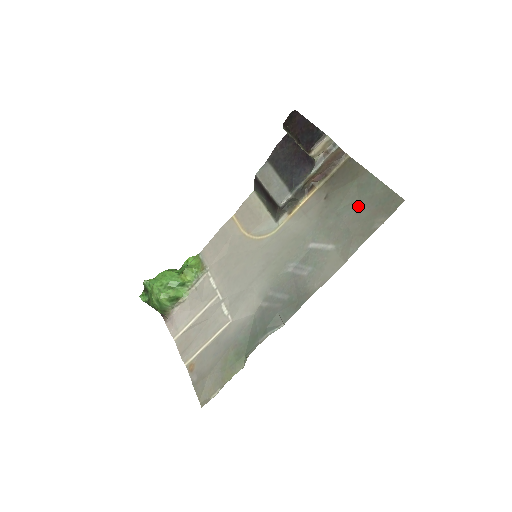
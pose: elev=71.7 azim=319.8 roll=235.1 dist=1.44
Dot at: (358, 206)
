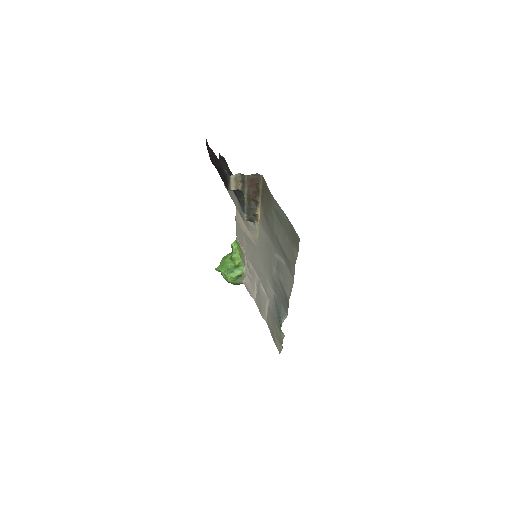
Dot at: (282, 232)
